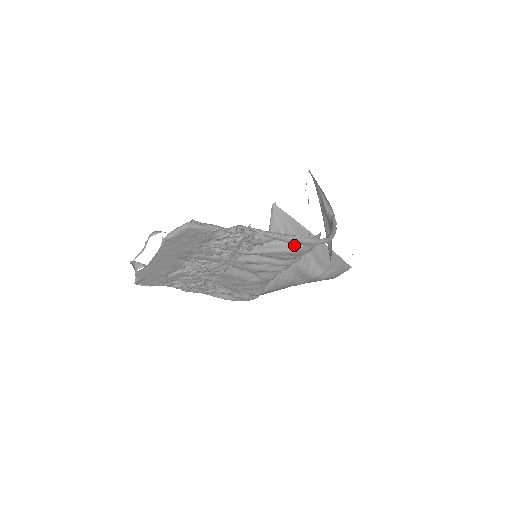
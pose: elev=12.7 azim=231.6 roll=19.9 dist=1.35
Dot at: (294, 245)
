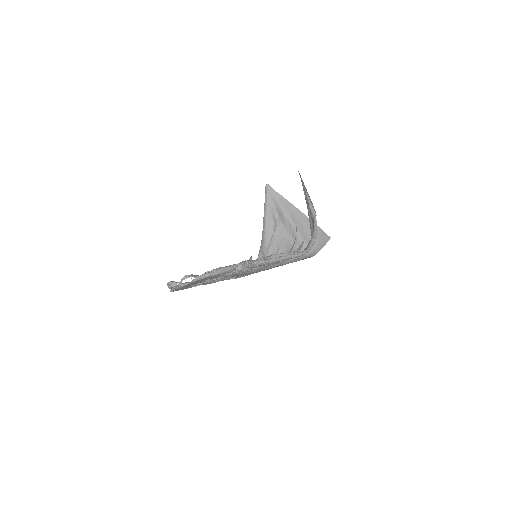
Dot at: occluded
